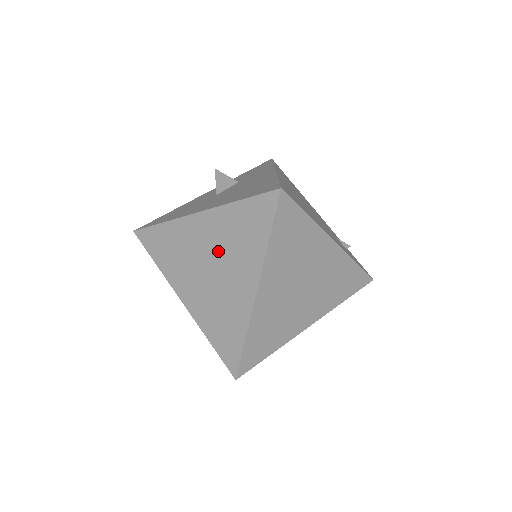
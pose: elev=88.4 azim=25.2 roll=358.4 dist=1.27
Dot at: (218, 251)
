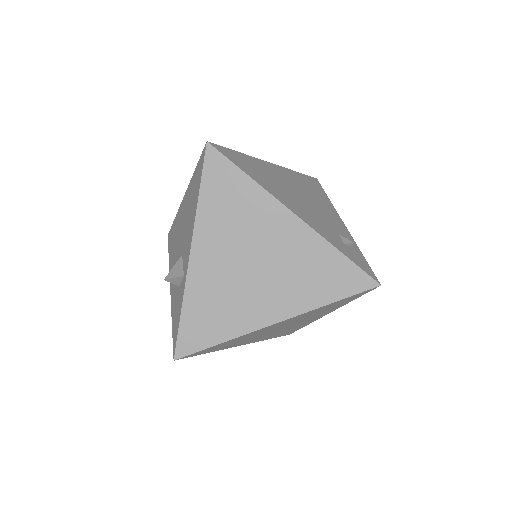
Dot at: (184, 226)
